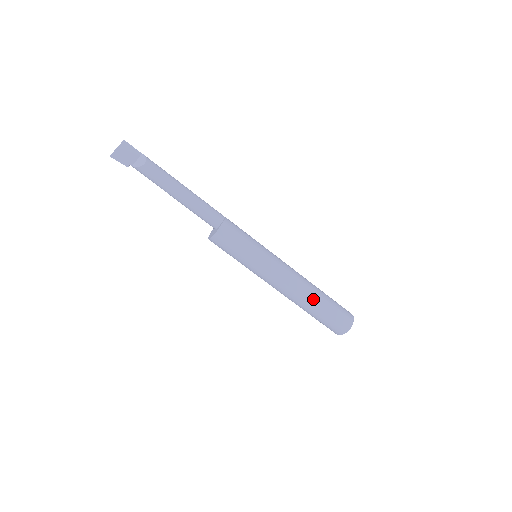
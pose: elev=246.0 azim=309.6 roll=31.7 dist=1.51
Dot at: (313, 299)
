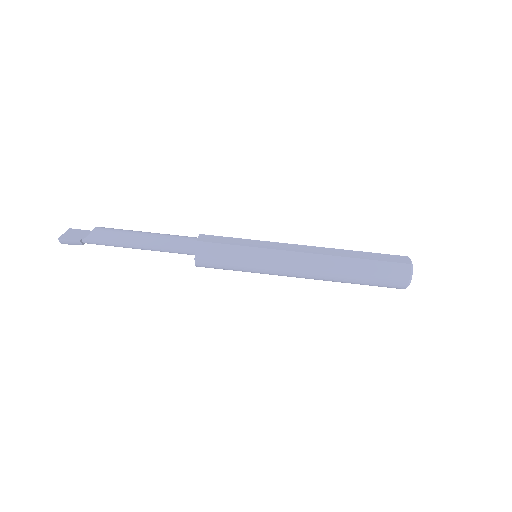
Dot at: (345, 254)
